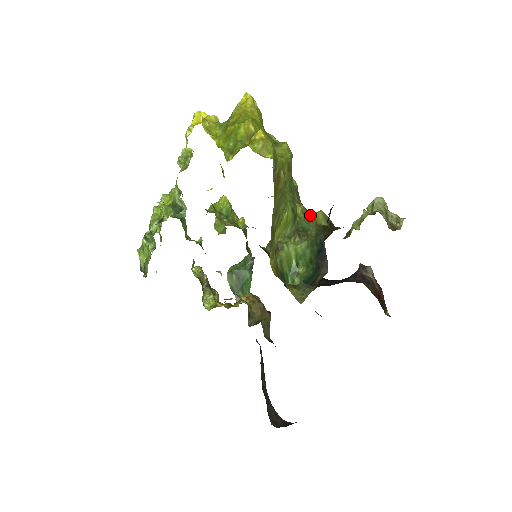
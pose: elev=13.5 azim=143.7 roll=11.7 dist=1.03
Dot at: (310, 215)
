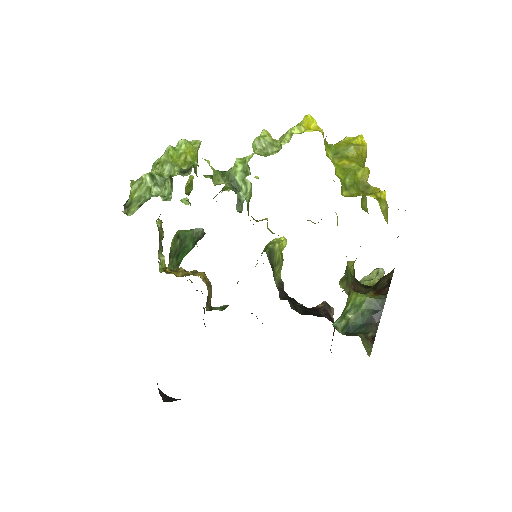
Dot at: (347, 262)
